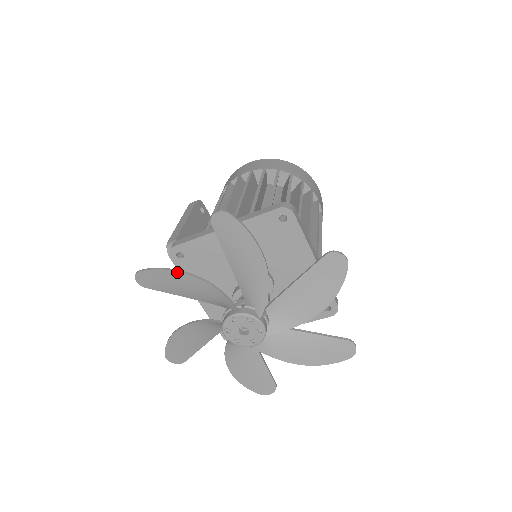
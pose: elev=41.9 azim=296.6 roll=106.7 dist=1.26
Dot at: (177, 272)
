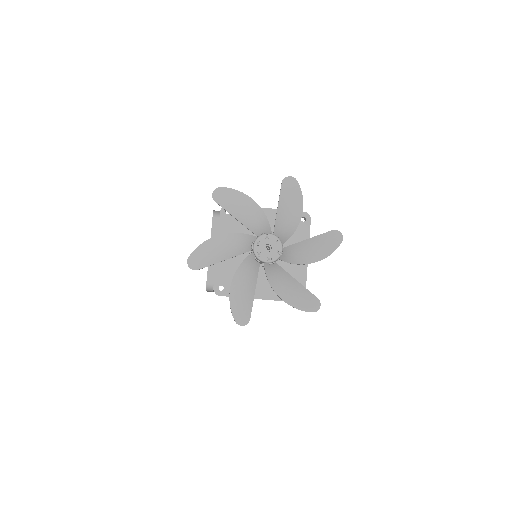
Dot at: (247, 196)
